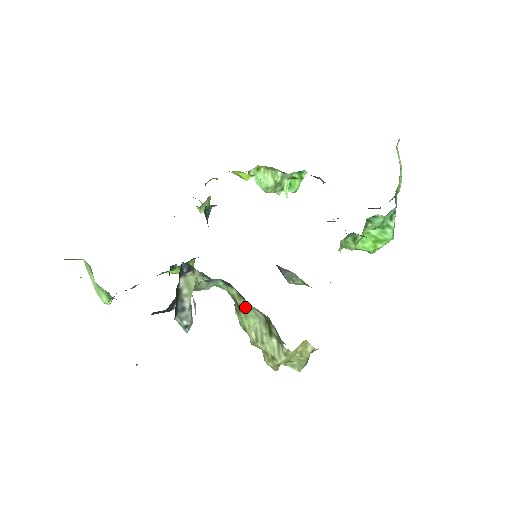
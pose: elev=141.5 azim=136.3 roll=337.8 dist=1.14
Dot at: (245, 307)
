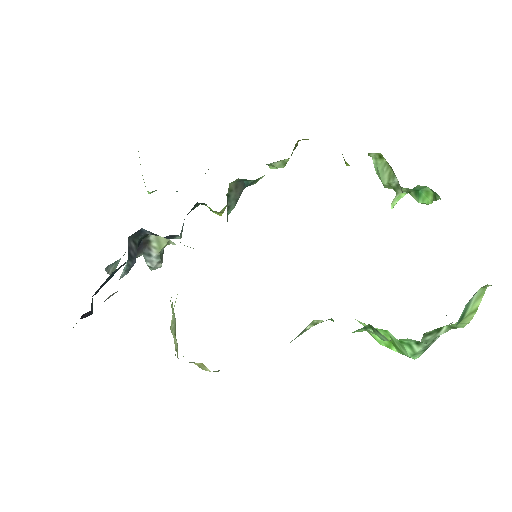
Dot at: (170, 300)
